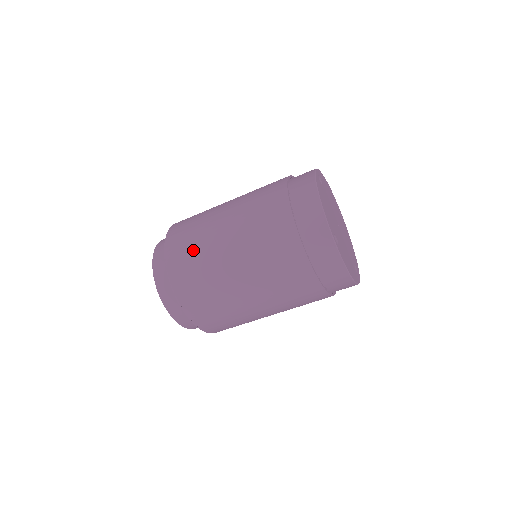
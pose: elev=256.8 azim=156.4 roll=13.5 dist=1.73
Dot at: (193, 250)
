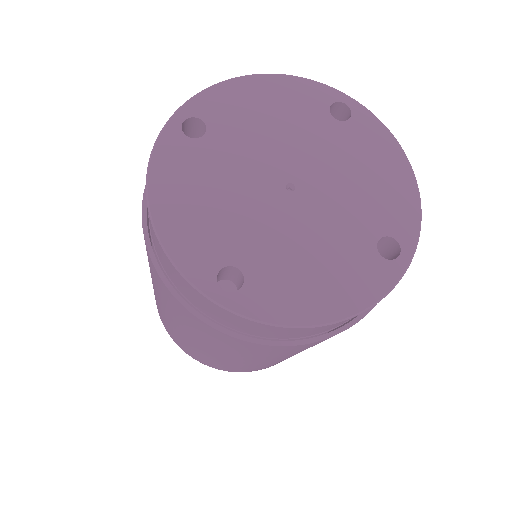
Dot at: occluded
